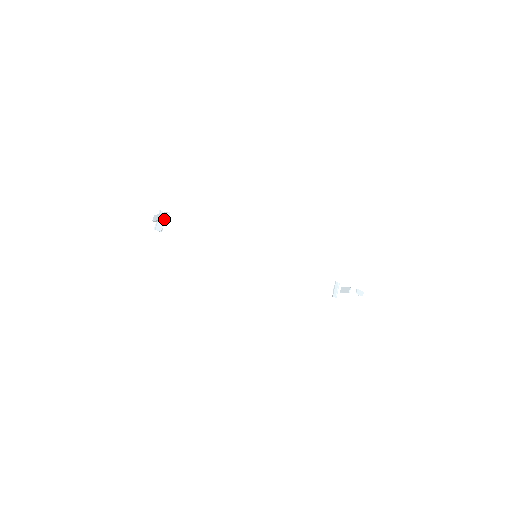
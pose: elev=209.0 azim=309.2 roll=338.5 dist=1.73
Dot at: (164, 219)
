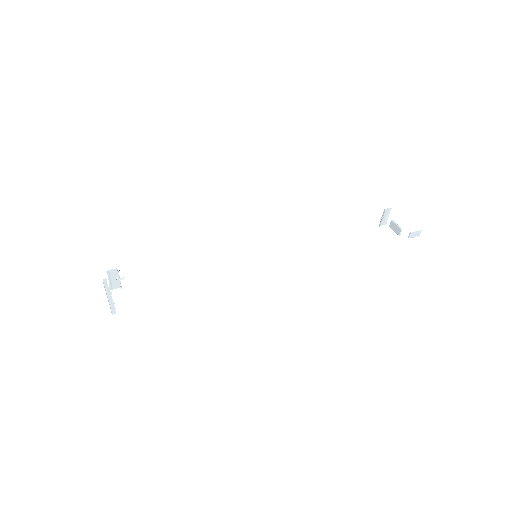
Dot at: occluded
